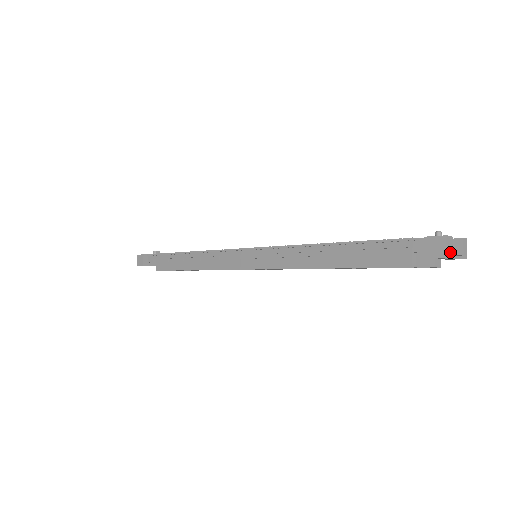
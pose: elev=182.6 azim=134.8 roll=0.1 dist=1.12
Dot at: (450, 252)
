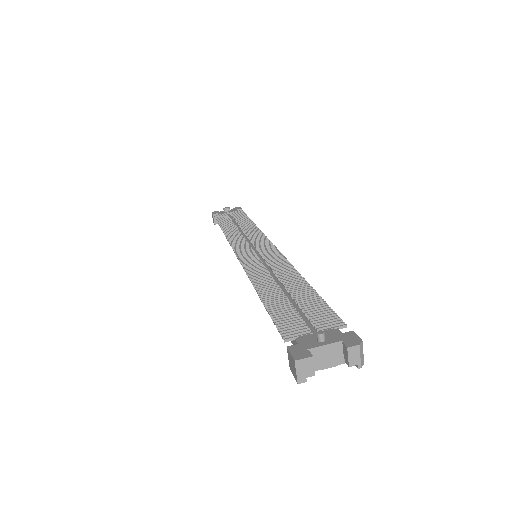
Dot at: (308, 375)
